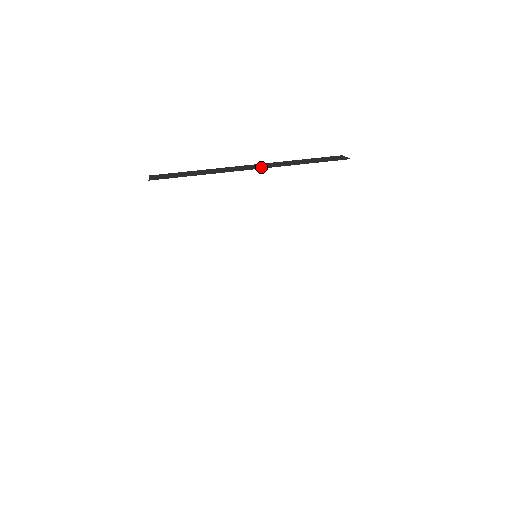
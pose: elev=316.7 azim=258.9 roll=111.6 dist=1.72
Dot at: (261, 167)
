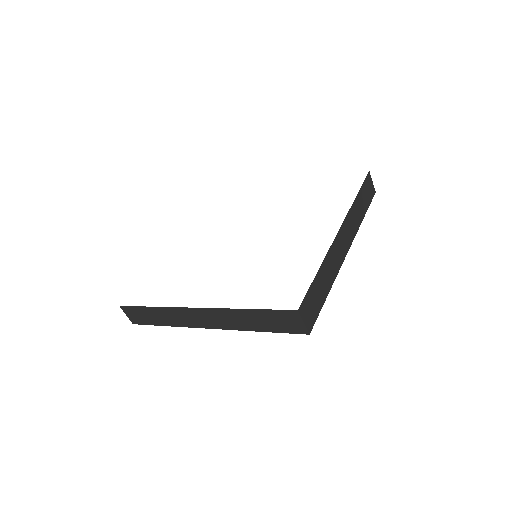
Dot at: occluded
